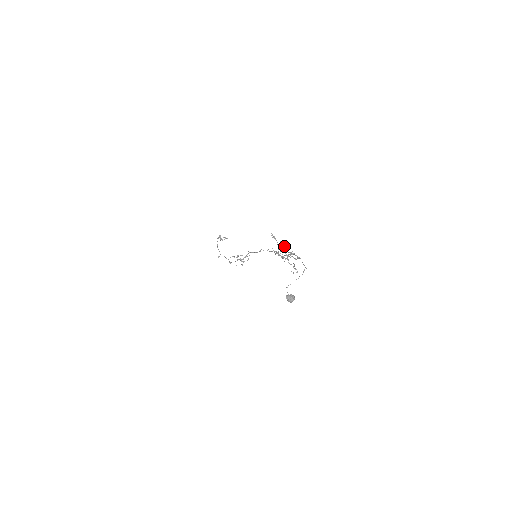
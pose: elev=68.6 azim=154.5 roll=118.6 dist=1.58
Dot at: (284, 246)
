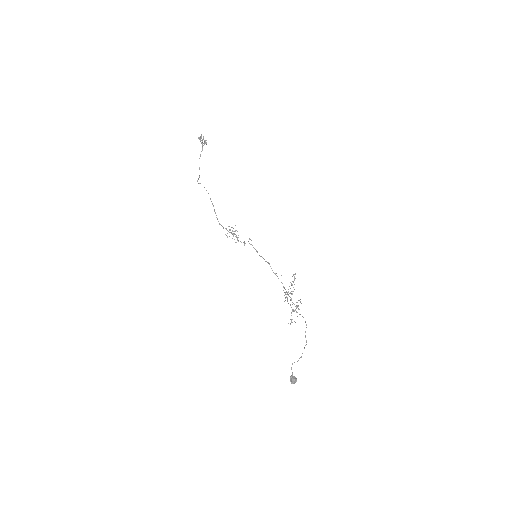
Dot at: occluded
